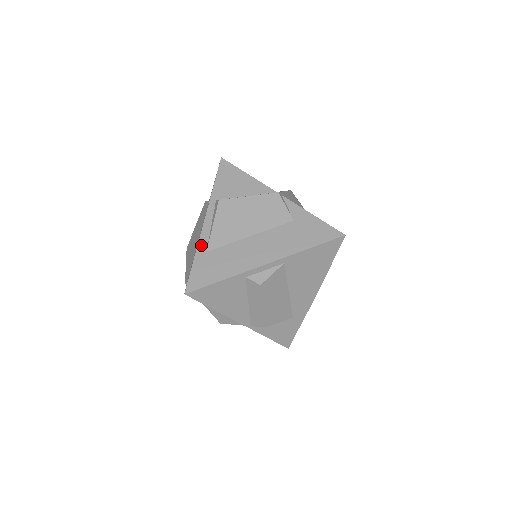
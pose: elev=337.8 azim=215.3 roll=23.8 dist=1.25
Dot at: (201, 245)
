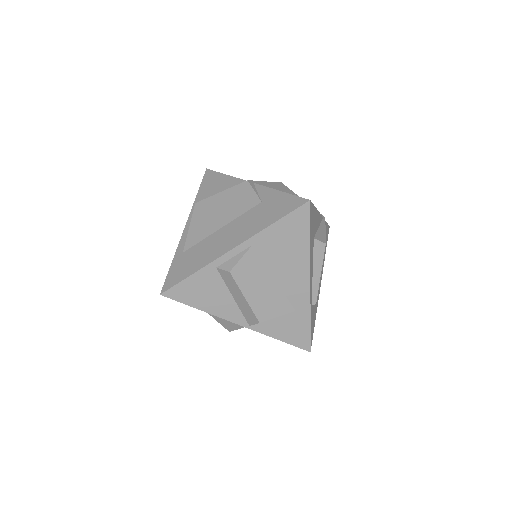
Dot at: (179, 248)
